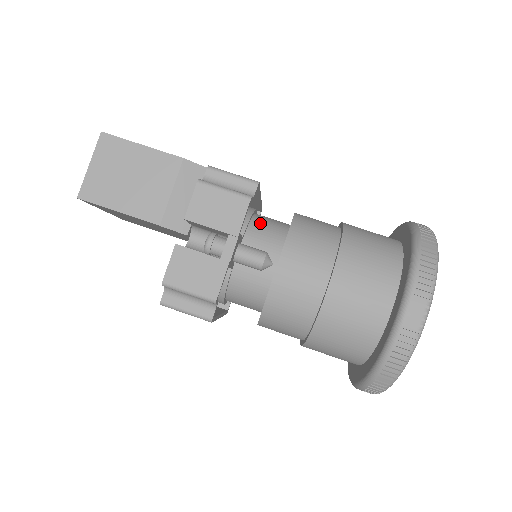
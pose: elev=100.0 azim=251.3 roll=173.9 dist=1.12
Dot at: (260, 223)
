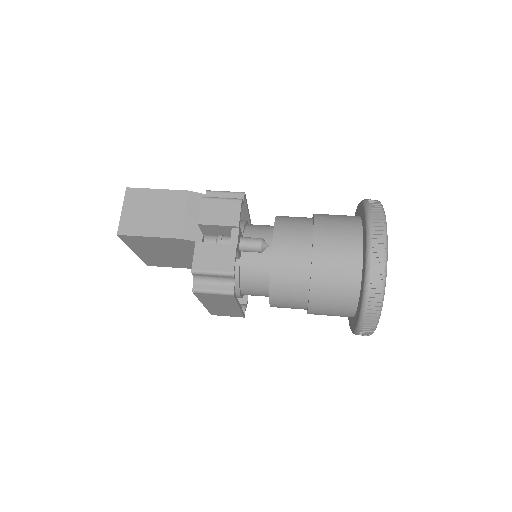
Dot at: (253, 226)
